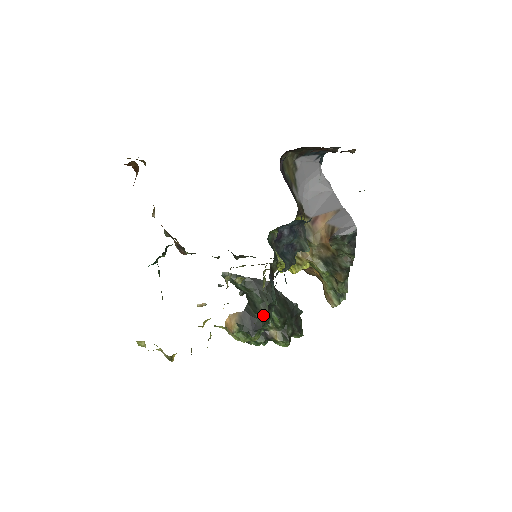
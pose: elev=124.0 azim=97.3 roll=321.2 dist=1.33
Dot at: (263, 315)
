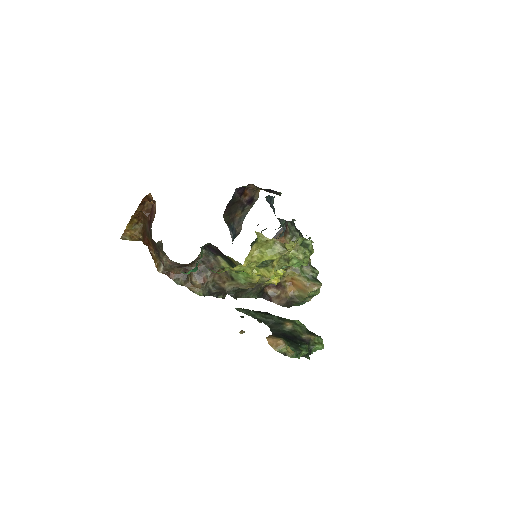
Dot at: occluded
